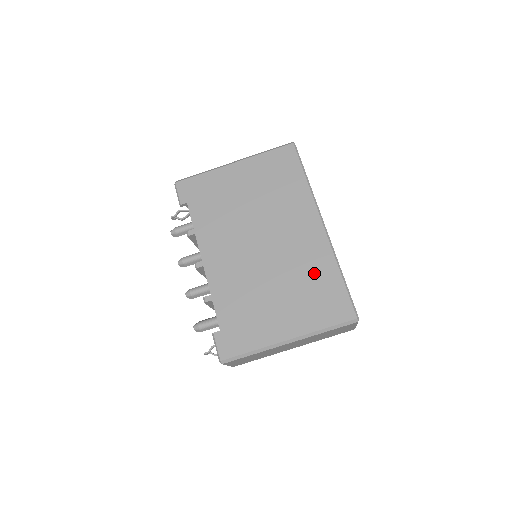
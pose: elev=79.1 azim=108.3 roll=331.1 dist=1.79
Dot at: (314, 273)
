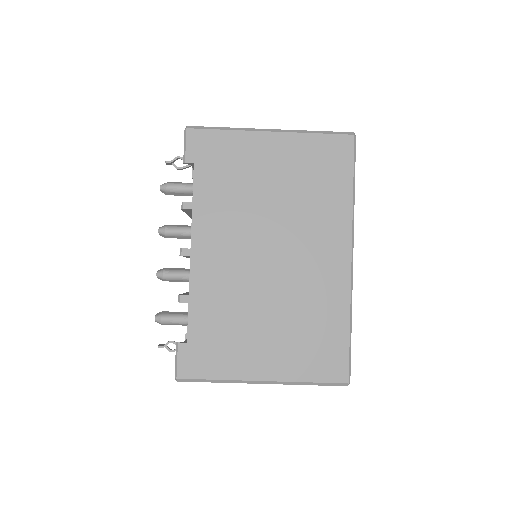
Dot at: (320, 314)
